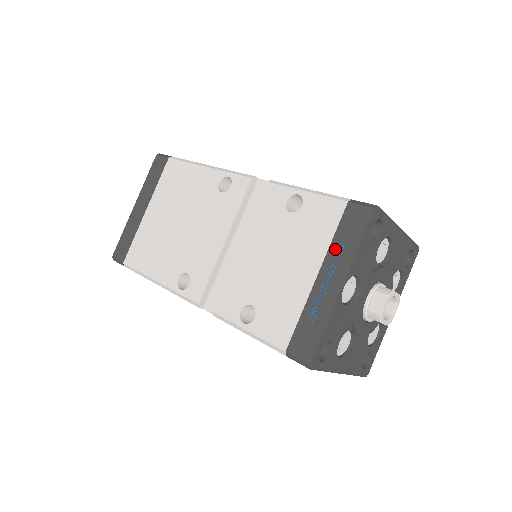
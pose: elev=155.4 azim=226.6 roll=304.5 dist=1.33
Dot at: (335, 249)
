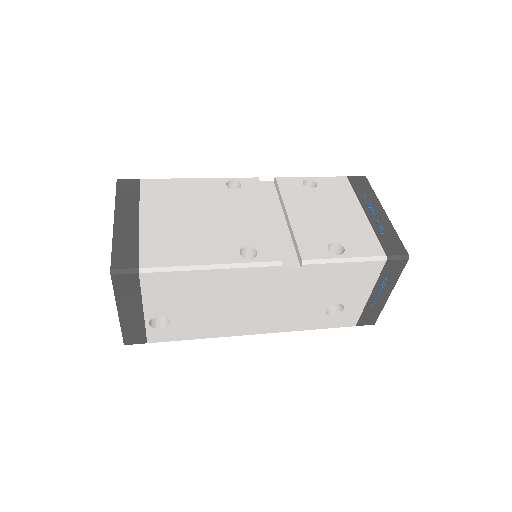
Dot at: (362, 197)
